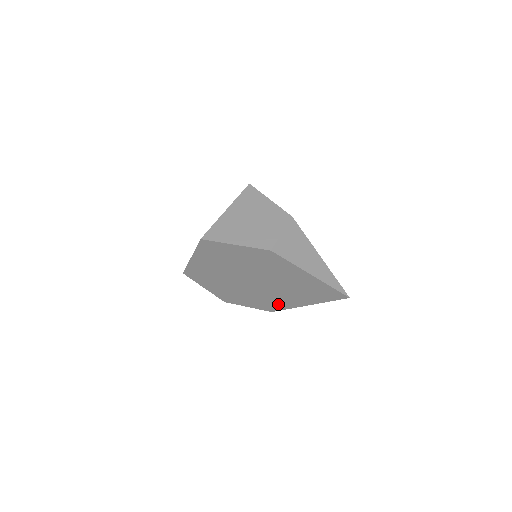
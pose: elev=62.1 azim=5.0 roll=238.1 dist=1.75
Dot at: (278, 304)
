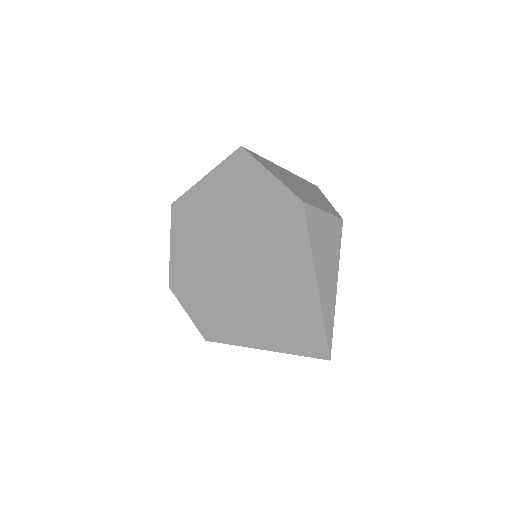
Dot at: (227, 326)
